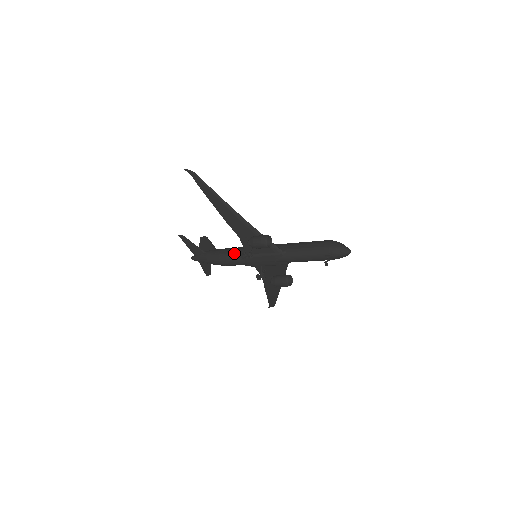
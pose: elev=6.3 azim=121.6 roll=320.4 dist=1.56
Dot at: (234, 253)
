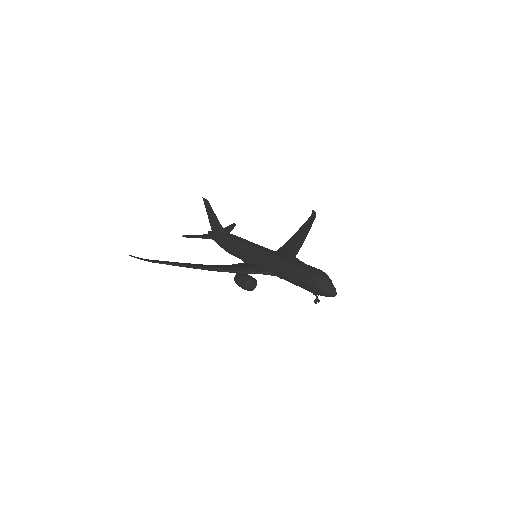
Dot at: (235, 255)
